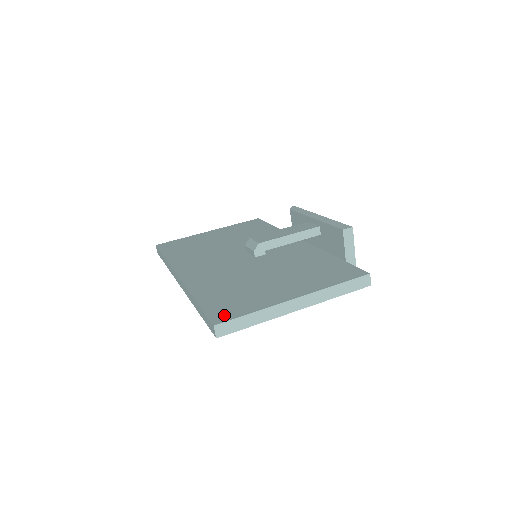
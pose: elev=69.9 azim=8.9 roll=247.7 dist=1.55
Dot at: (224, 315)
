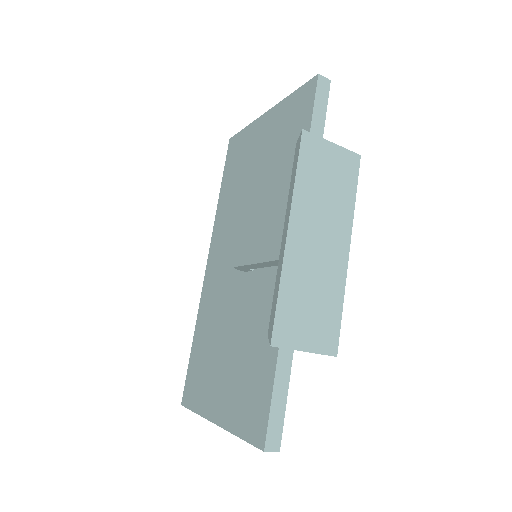
Dot at: (188, 395)
